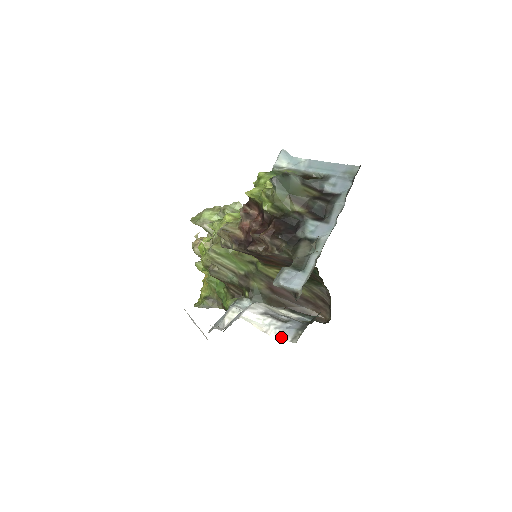
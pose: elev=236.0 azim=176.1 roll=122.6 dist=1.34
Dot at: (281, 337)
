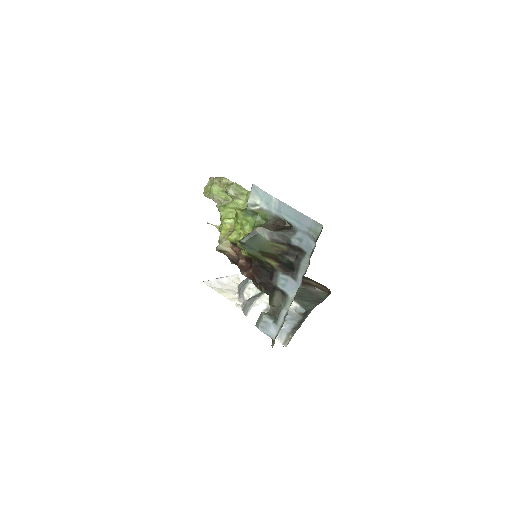
Dot at: (276, 338)
